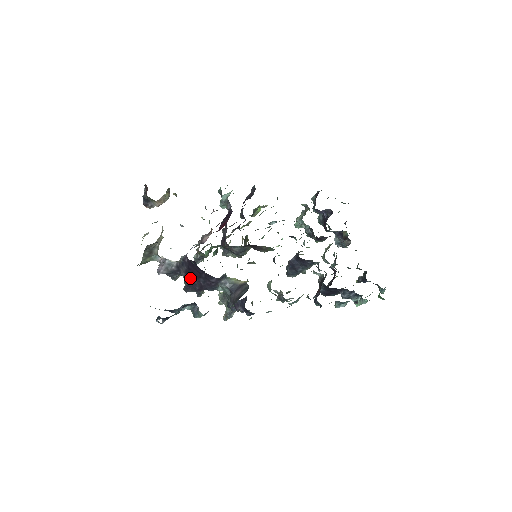
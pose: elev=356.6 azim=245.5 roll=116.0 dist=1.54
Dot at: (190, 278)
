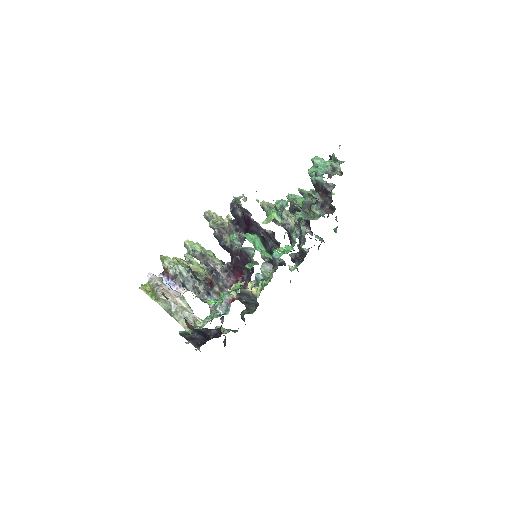
Dot at: (220, 329)
